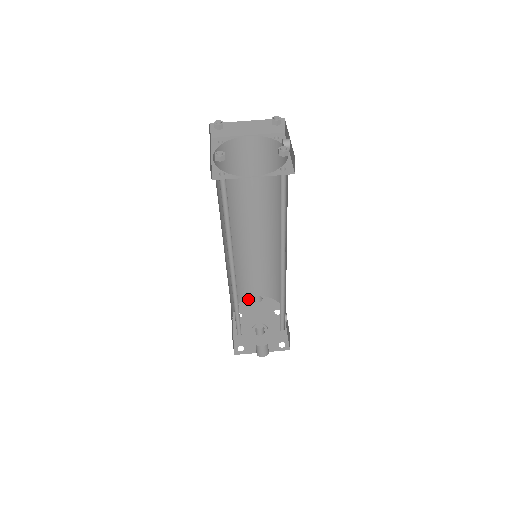
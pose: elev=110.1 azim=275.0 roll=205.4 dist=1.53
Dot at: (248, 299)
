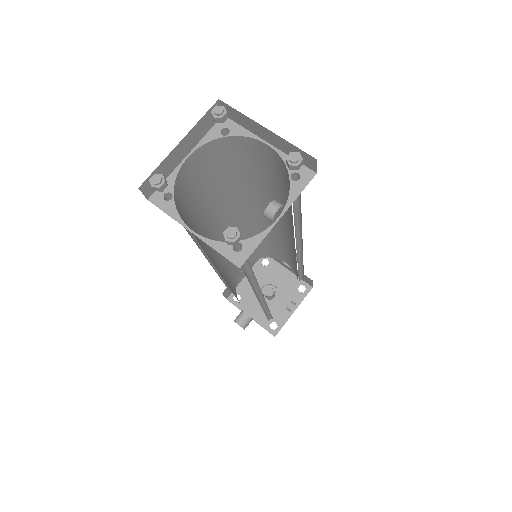
Dot at: occluded
